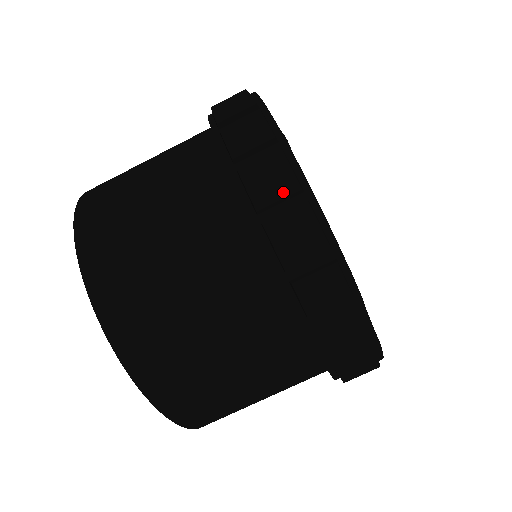
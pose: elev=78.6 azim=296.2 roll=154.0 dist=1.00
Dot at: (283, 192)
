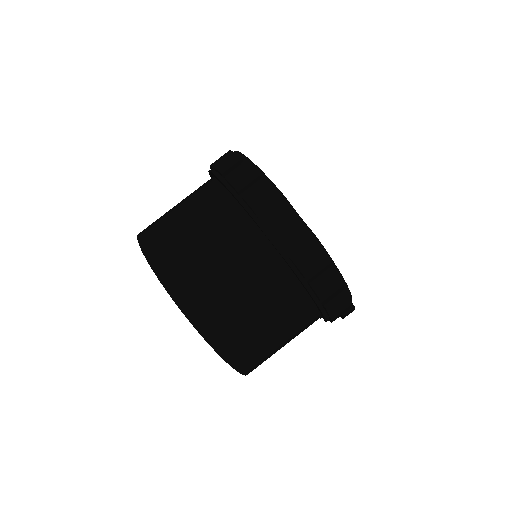
Dot at: (234, 163)
